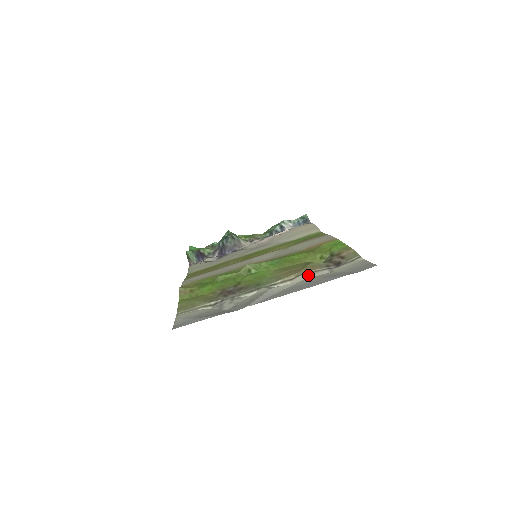
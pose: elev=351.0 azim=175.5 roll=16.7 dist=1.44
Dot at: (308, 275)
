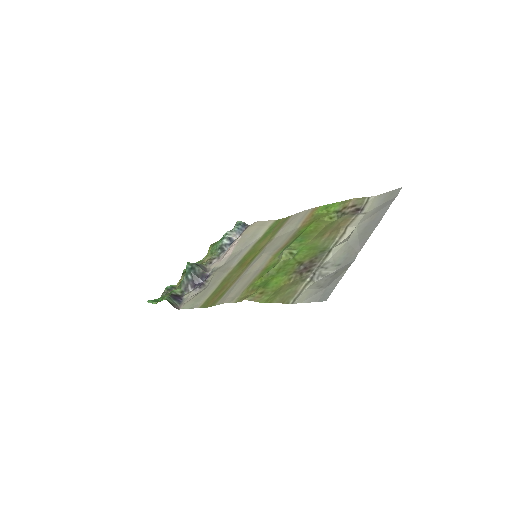
Dot at: (353, 223)
